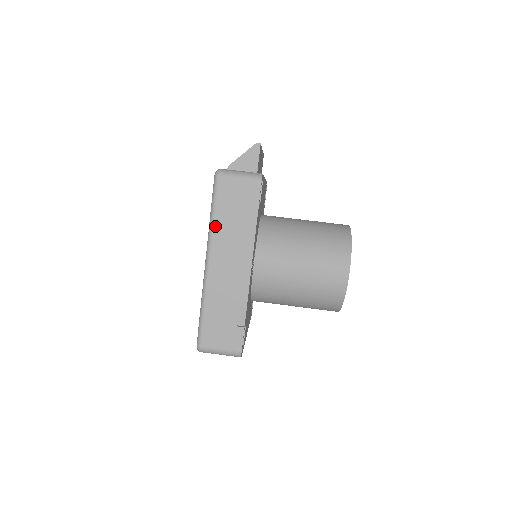
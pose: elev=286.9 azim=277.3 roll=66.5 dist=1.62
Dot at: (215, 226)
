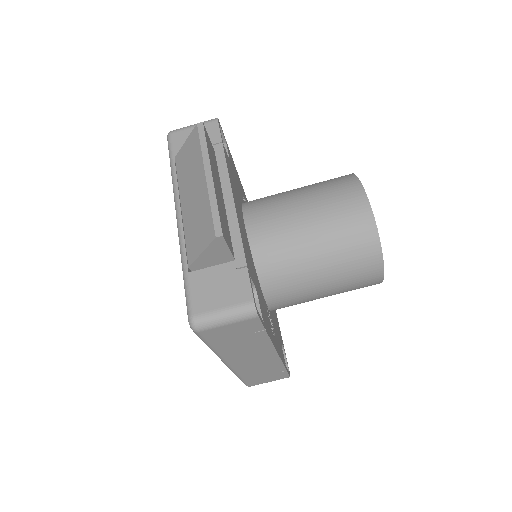
Dot at: (219, 352)
